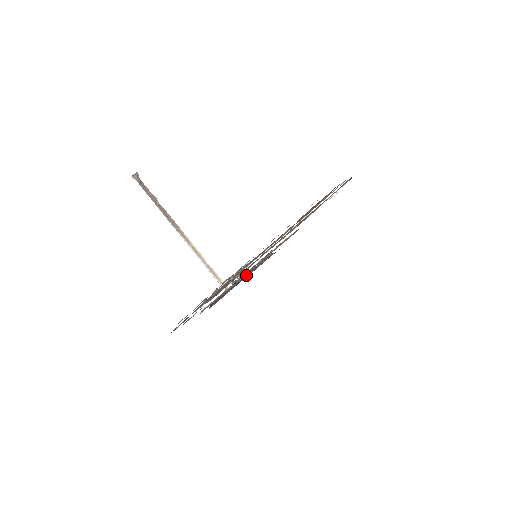
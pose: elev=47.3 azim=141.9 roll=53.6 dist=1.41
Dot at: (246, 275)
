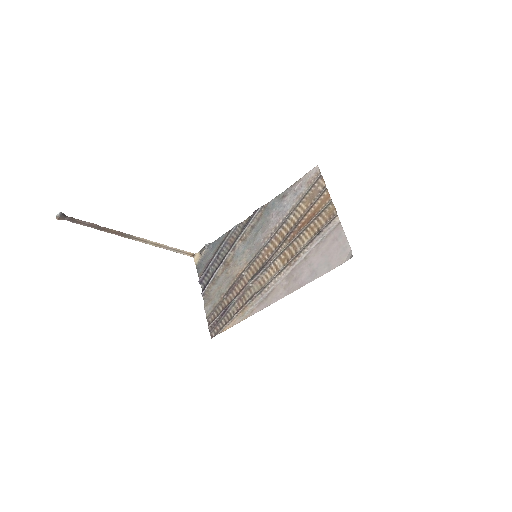
Dot at: (221, 249)
